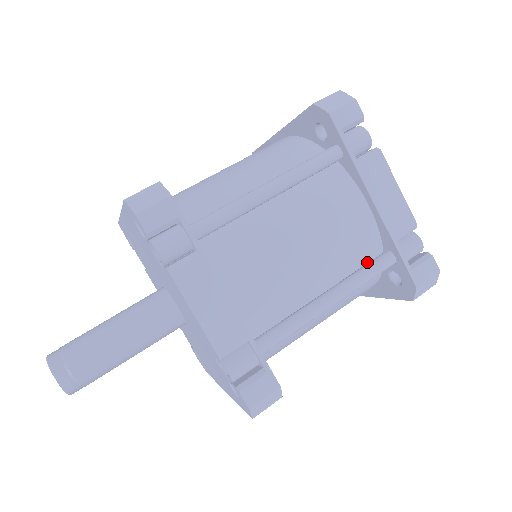
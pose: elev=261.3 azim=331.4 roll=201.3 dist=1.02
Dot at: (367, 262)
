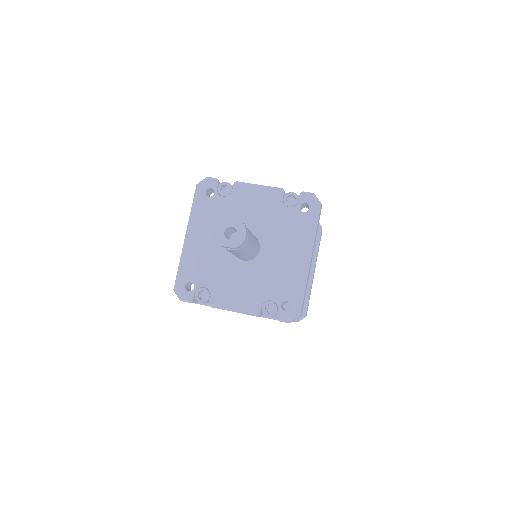
Dot at: occluded
